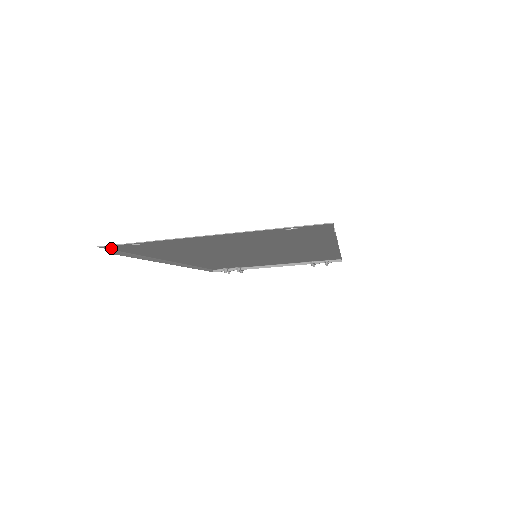
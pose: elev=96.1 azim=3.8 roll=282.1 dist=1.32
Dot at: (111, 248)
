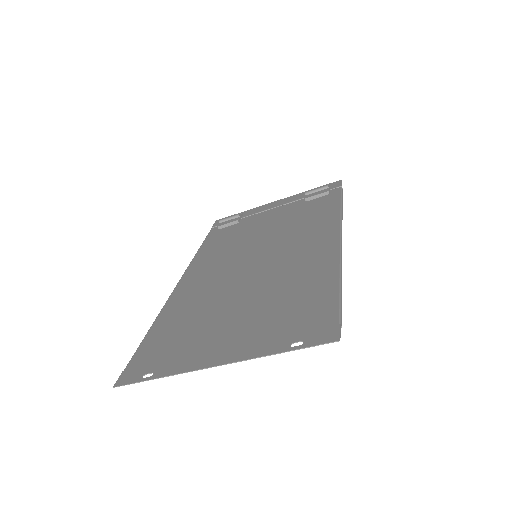
Dot at: (124, 375)
